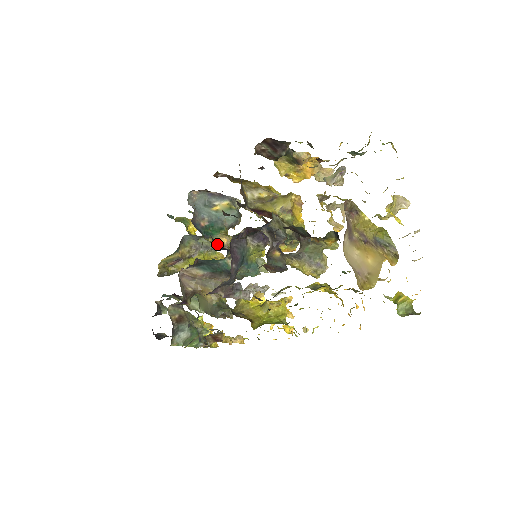
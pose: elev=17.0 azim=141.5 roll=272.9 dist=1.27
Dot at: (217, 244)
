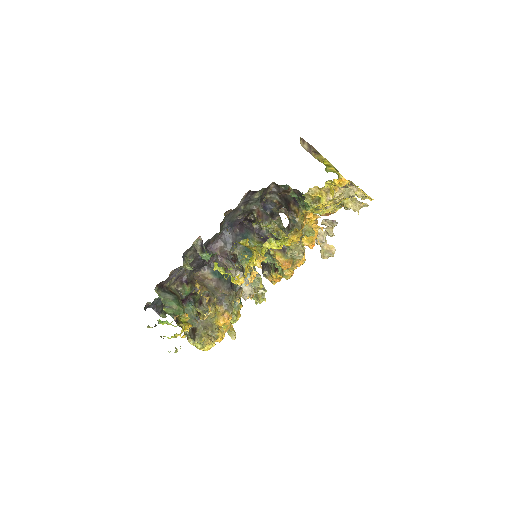
Dot at: occluded
